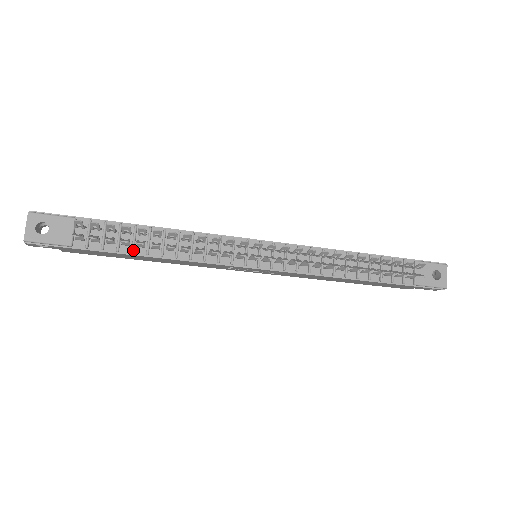
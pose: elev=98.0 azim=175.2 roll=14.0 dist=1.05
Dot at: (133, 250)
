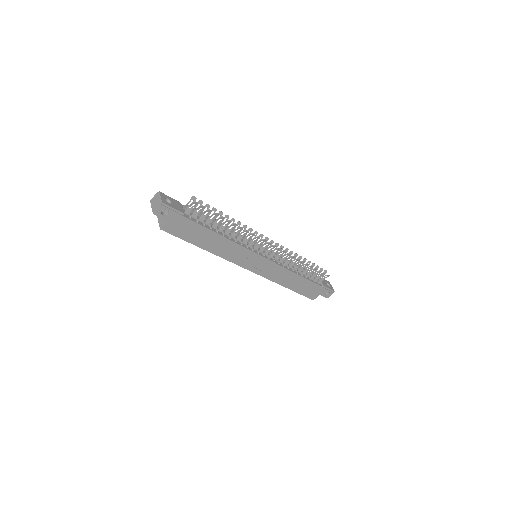
Dot at: (211, 227)
